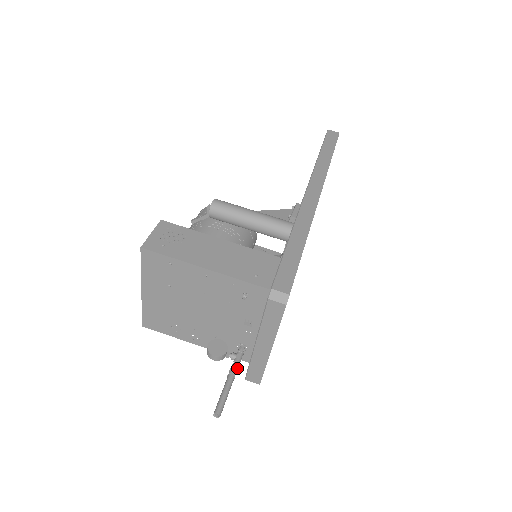
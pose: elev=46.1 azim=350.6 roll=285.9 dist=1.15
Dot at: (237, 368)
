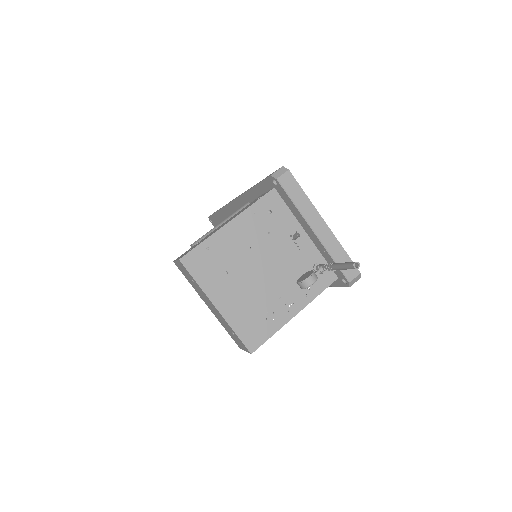
Dot at: occluded
